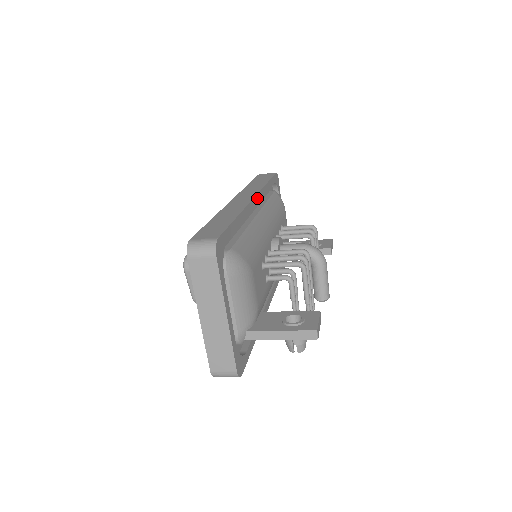
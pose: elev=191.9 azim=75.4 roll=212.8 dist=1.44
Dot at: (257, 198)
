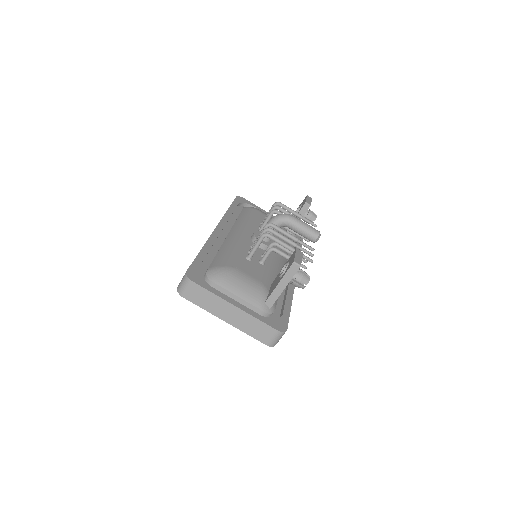
Dot at: (221, 225)
